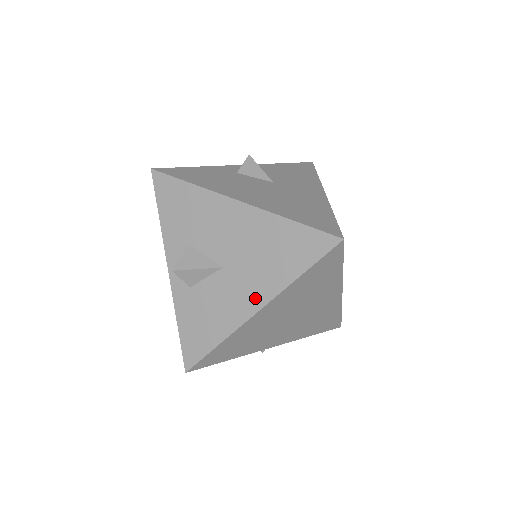
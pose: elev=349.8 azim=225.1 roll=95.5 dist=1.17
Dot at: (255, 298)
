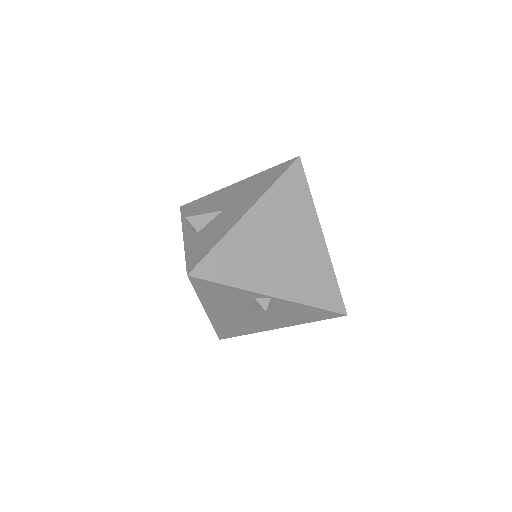
Dot at: (245, 208)
